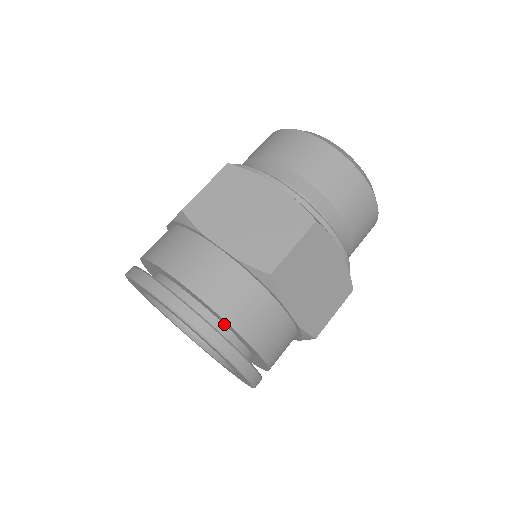
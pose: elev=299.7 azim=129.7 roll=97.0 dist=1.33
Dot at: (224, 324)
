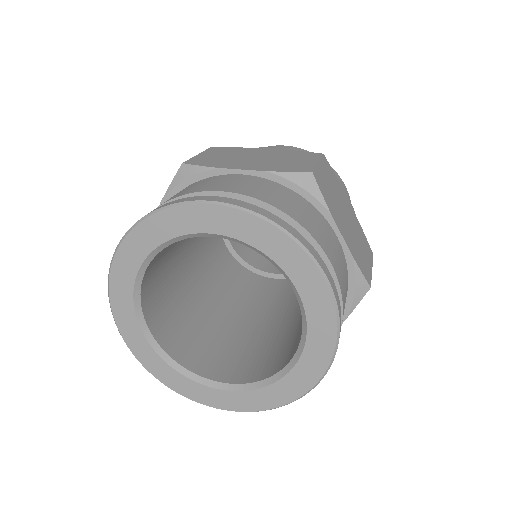
Dot at: occluded
